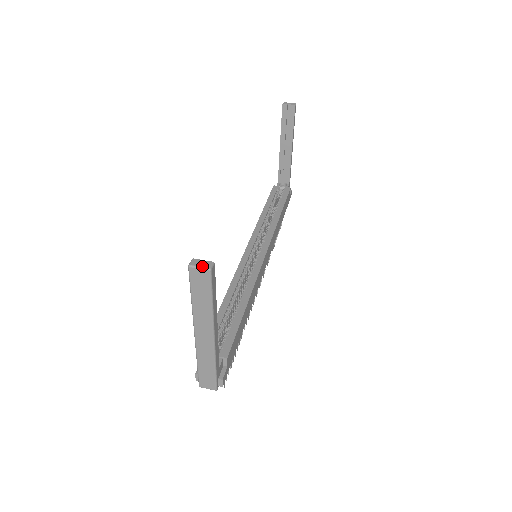
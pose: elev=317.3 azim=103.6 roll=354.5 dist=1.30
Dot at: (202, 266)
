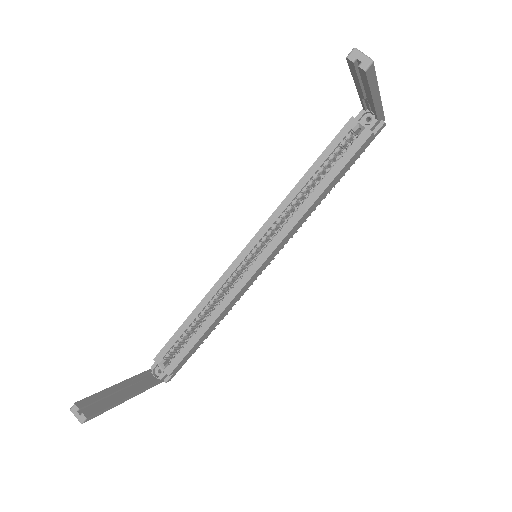
Dot at: (77, 418)
